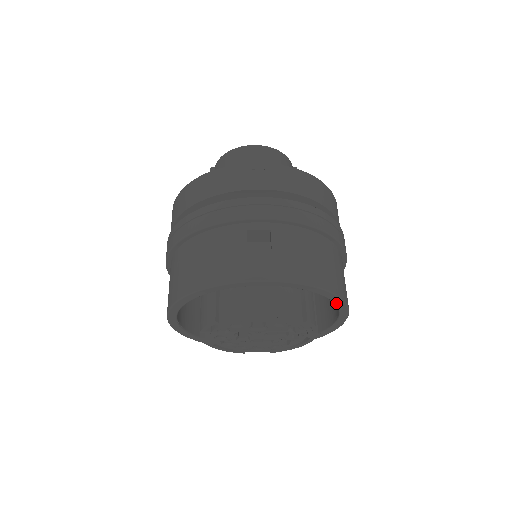
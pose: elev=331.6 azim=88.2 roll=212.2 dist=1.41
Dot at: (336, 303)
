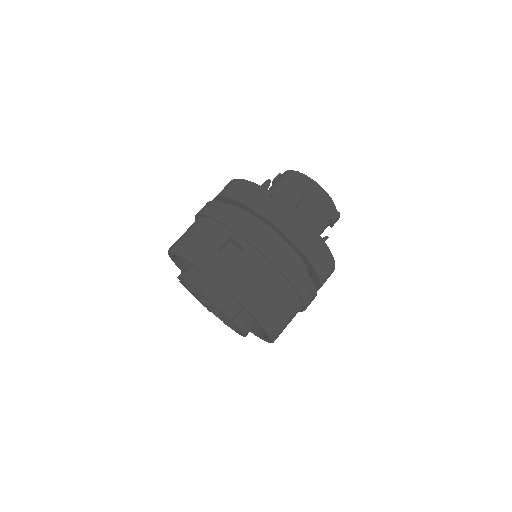
Dot at: (260, 325)
